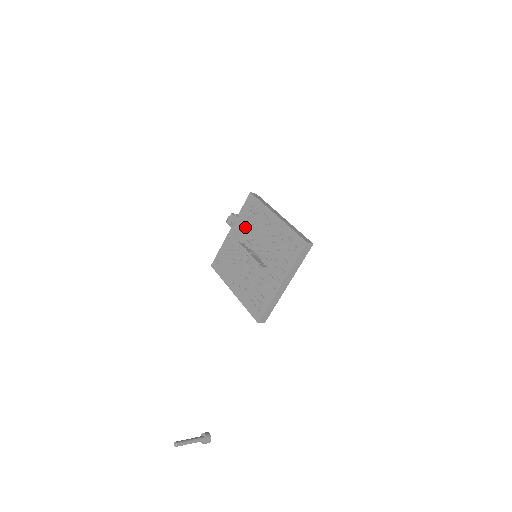
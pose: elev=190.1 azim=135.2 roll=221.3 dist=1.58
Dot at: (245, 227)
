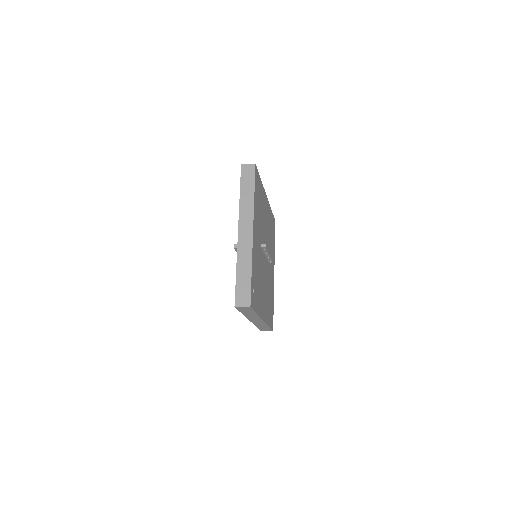
Dot at: occluded
